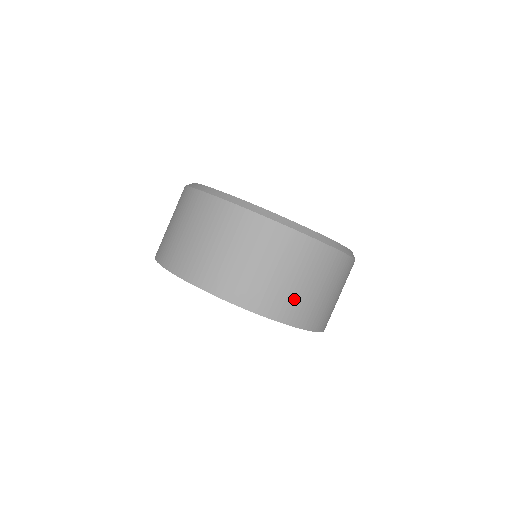
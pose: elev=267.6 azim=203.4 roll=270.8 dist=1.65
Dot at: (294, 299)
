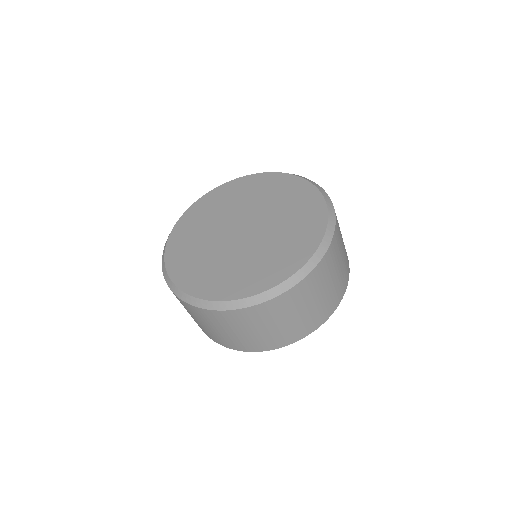
Dot at: (297, 326)
